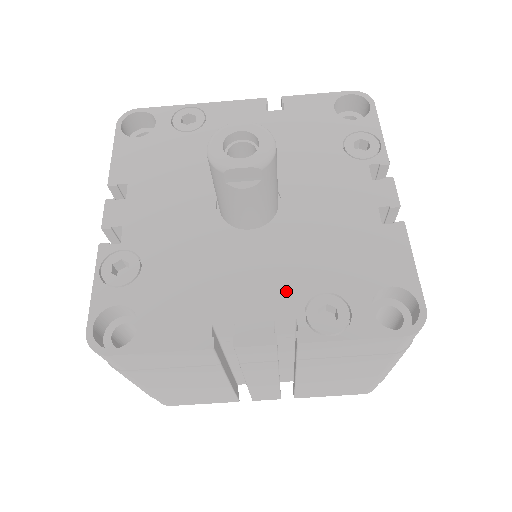
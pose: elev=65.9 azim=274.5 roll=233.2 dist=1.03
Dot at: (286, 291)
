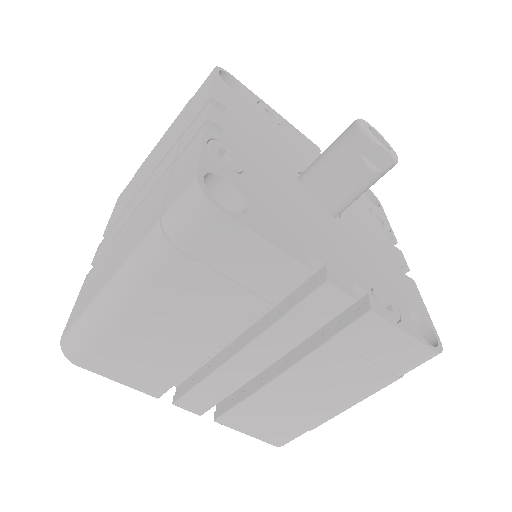
Dot at: (357, 269)
